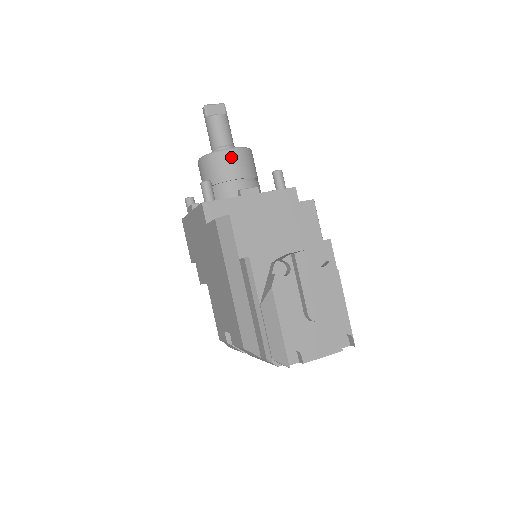
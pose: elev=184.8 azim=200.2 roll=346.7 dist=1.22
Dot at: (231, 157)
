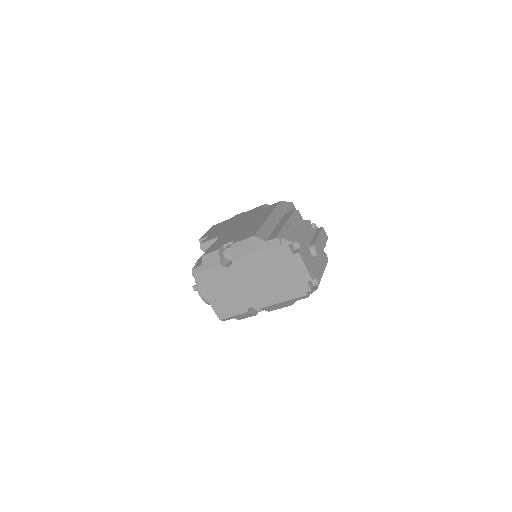
Dot at: occluded
